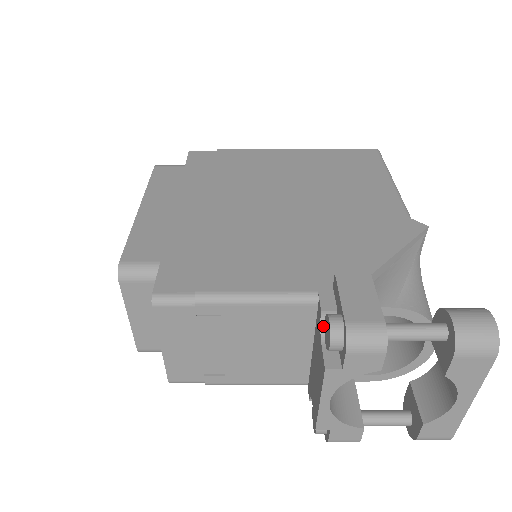
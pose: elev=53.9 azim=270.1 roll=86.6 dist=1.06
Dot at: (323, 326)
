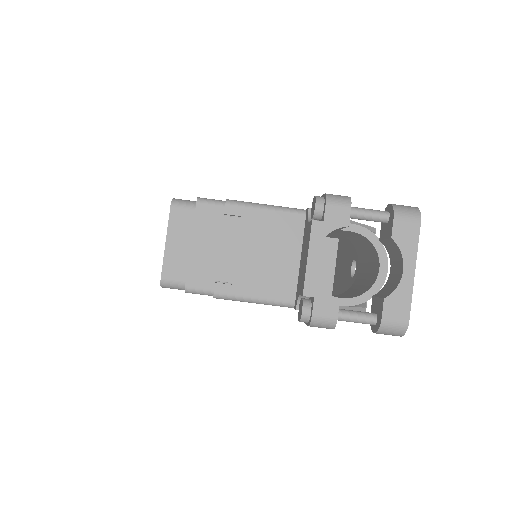
Dot at: (310, 217)
